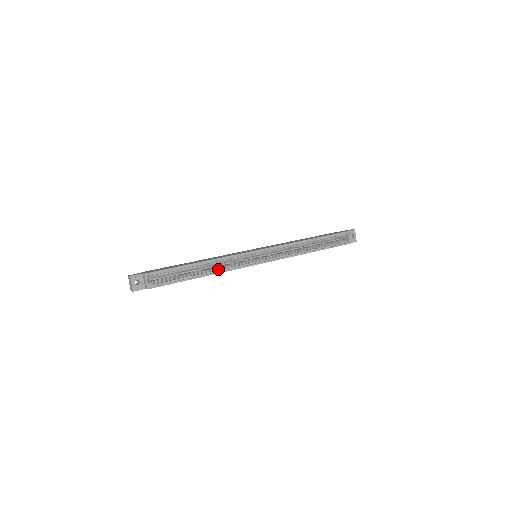
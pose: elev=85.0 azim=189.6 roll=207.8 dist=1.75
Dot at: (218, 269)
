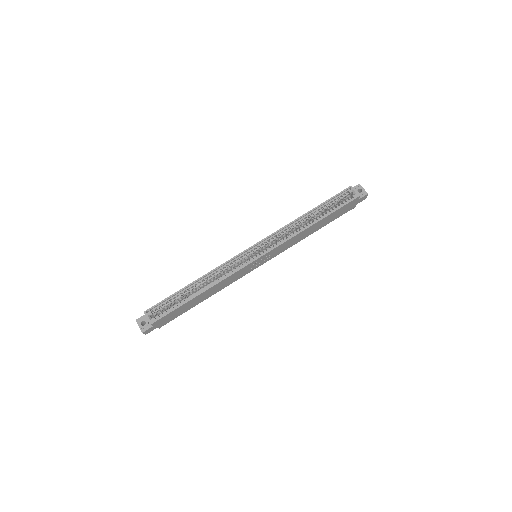
Dot at: (215, 281)
